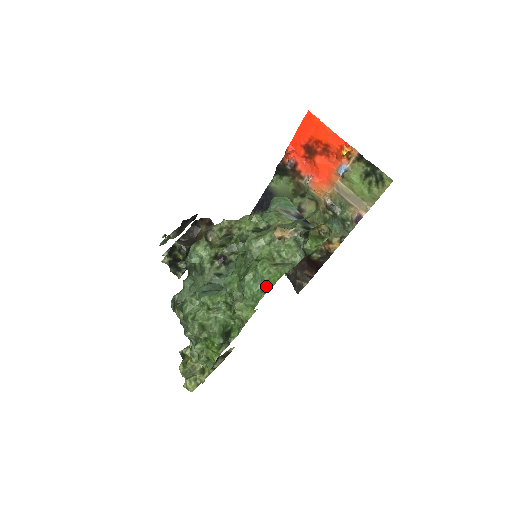
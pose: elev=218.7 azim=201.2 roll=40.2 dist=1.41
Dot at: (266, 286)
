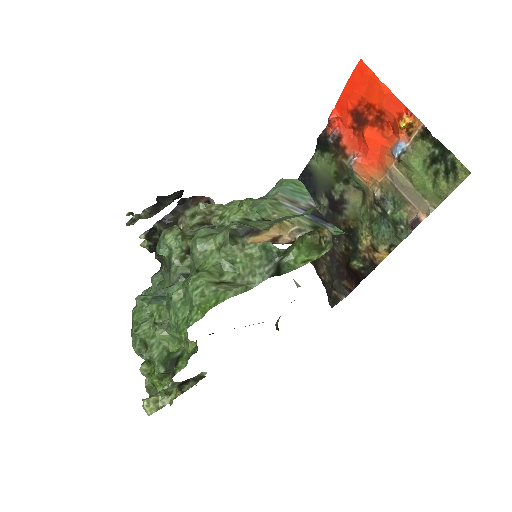
Dot at: (193, 315)
